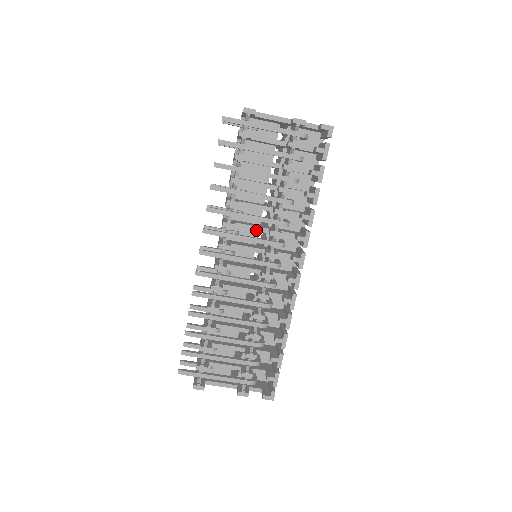
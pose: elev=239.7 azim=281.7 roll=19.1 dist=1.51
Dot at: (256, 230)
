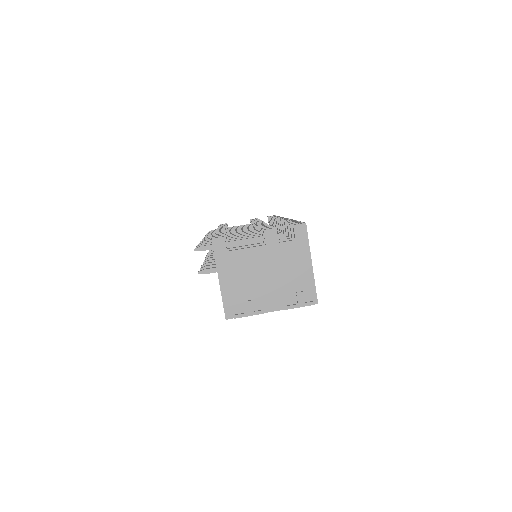
Dot at: occluded
